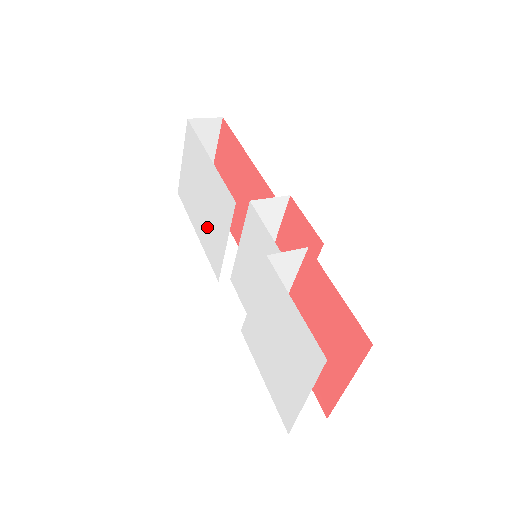
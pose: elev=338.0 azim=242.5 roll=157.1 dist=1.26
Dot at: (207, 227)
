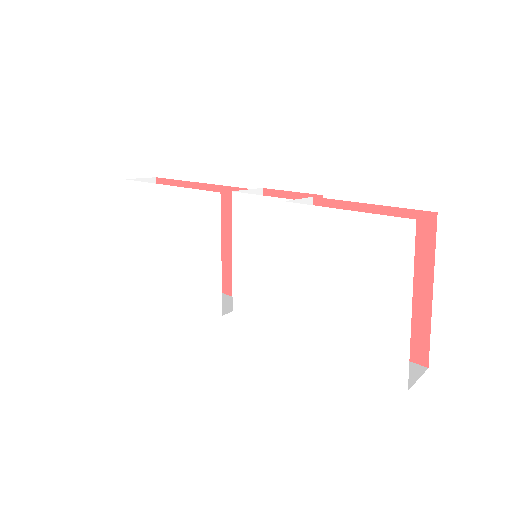
Dot at: (185, 267)
